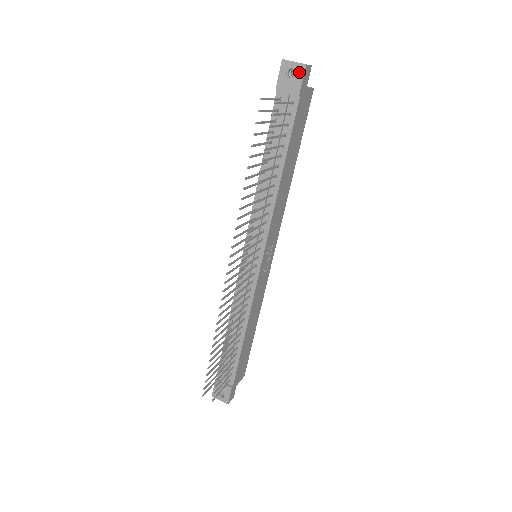
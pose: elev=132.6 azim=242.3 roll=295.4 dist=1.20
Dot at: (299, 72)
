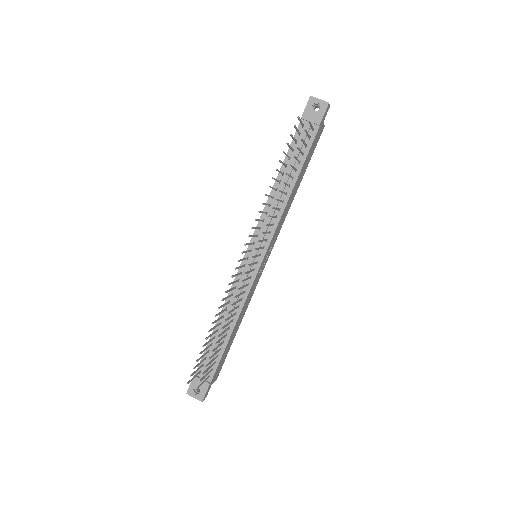
Dot at: (323, 107)
